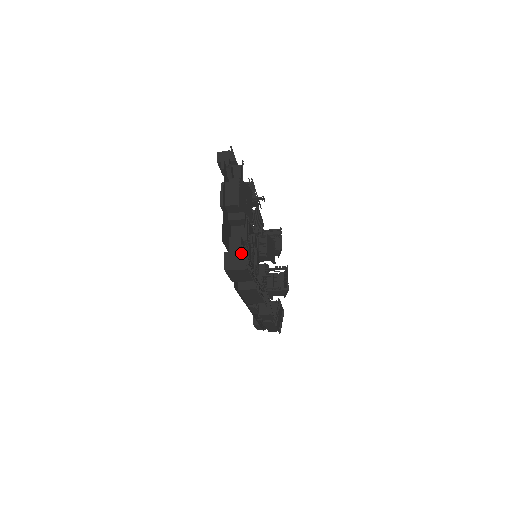
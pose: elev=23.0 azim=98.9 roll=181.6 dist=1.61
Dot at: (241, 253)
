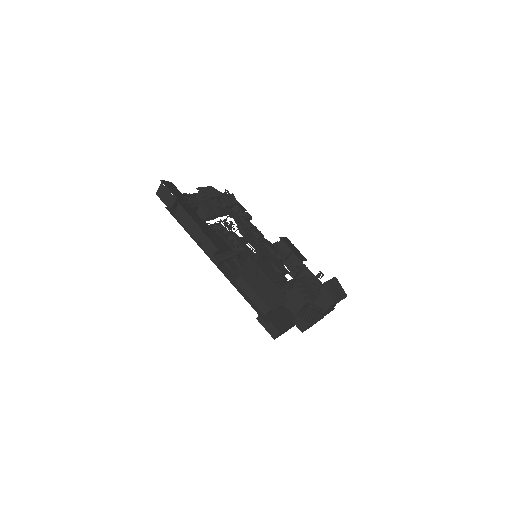
Dot at: occluded
